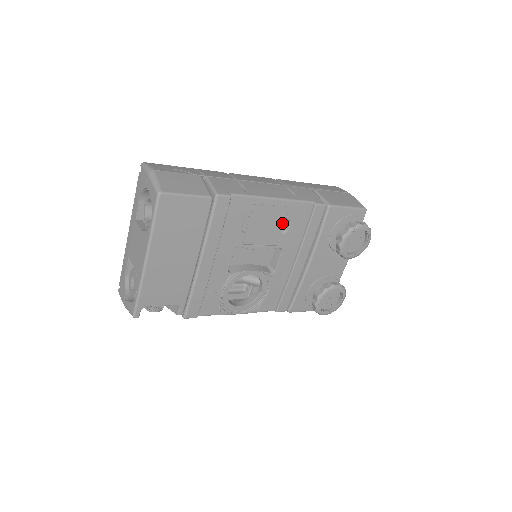
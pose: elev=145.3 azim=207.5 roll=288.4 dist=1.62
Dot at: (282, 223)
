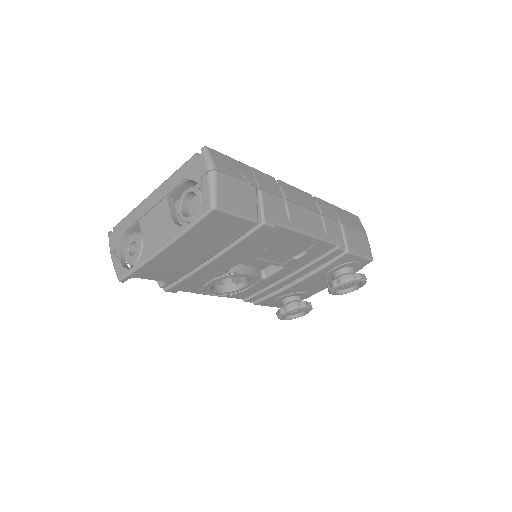
Dot at: (300, 251)
